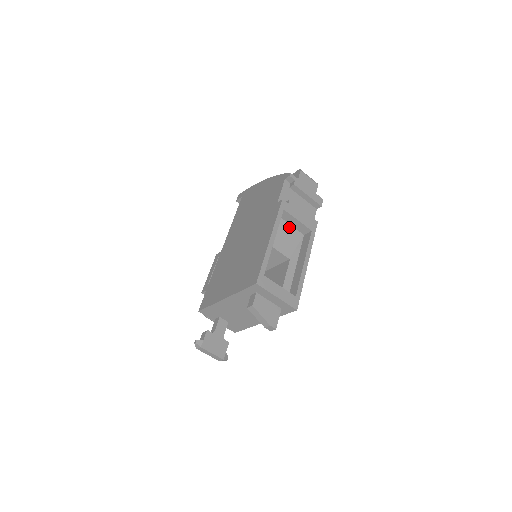
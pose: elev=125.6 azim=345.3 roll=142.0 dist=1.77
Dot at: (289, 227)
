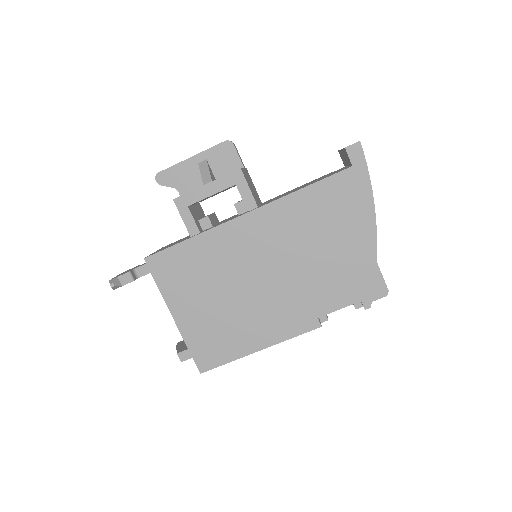
Dot at: occluded
